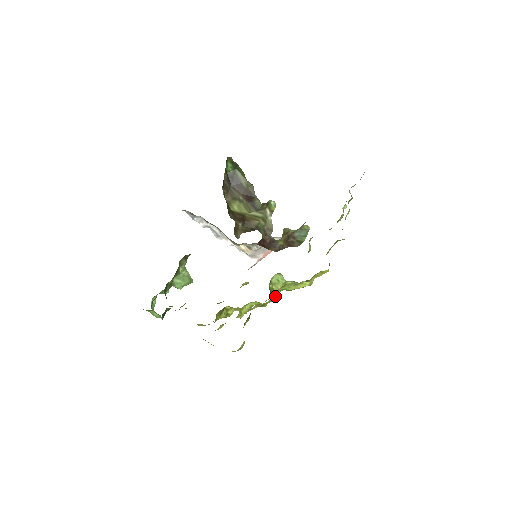
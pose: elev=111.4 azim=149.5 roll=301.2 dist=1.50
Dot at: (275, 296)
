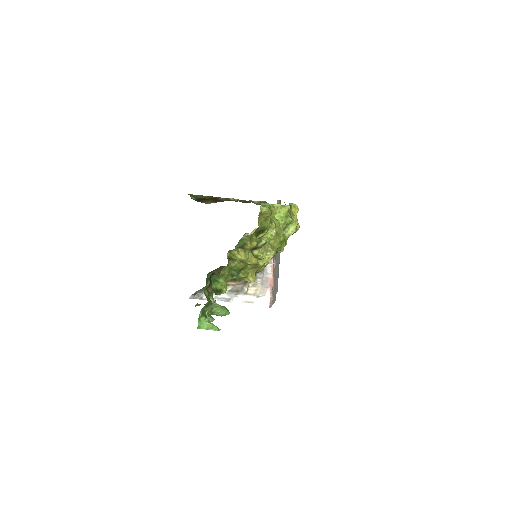
Dot at: (272, 209)
